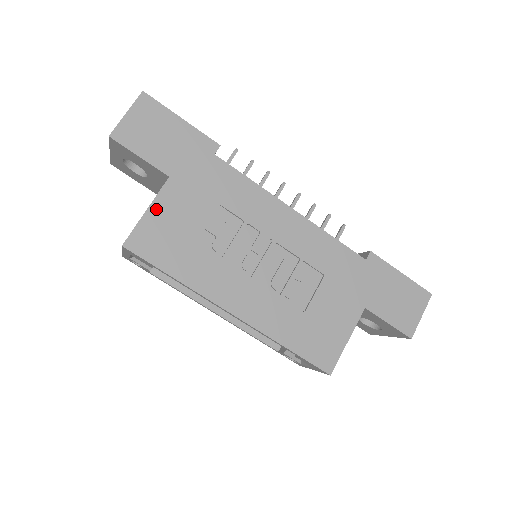
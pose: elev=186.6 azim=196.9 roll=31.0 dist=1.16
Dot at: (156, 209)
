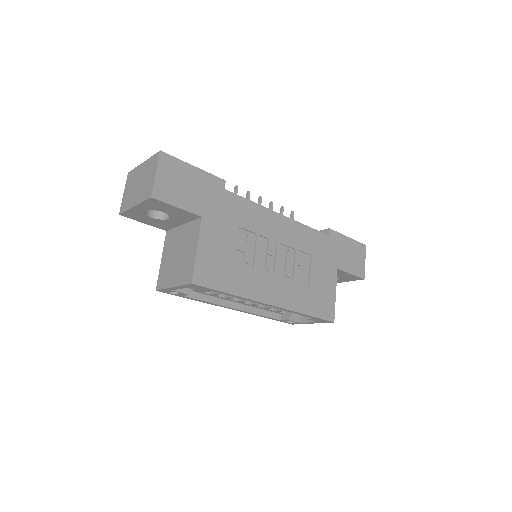
Dot at: (203, 246)
